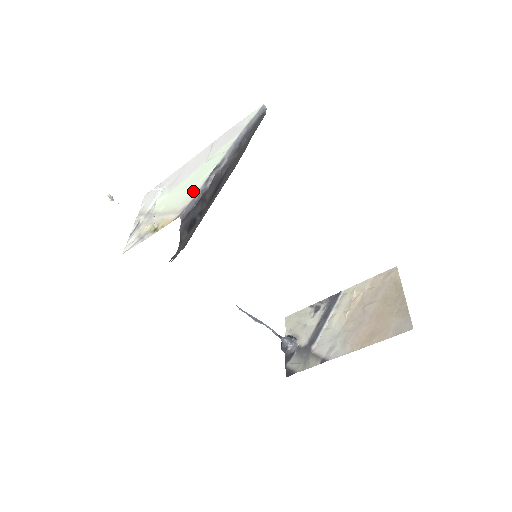
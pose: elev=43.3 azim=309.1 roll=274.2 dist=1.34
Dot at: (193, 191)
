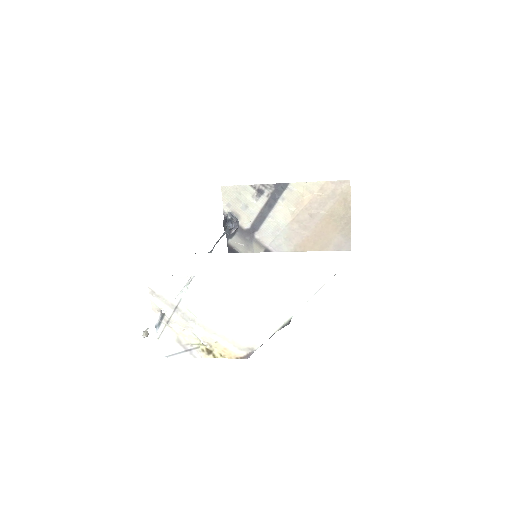
Dot at: (260, 333)
